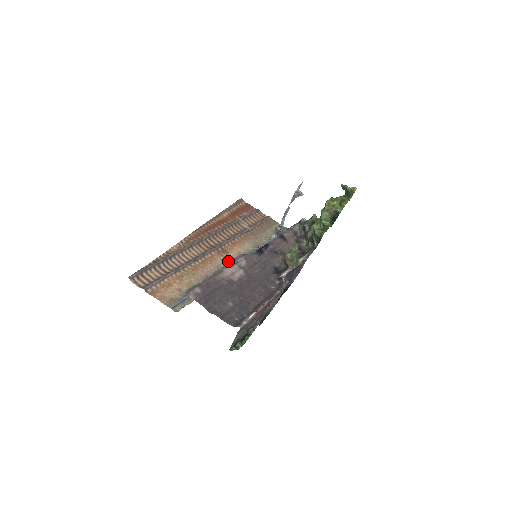
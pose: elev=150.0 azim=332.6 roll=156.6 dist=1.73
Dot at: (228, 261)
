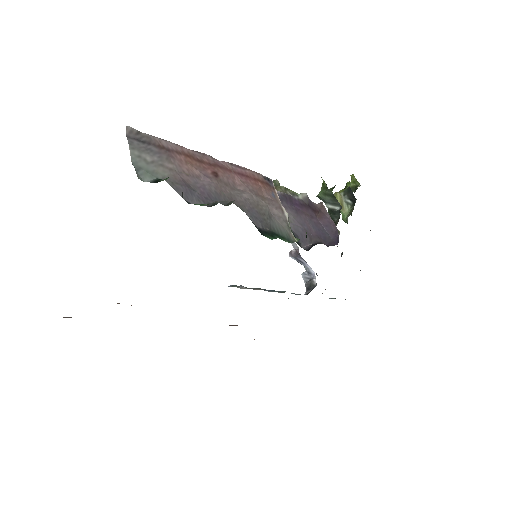
Dot at: occluded
